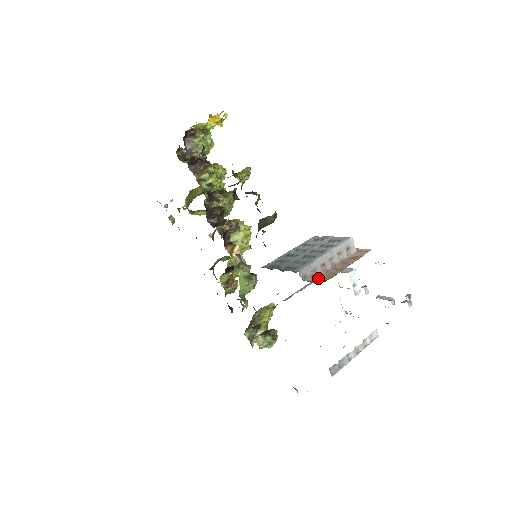
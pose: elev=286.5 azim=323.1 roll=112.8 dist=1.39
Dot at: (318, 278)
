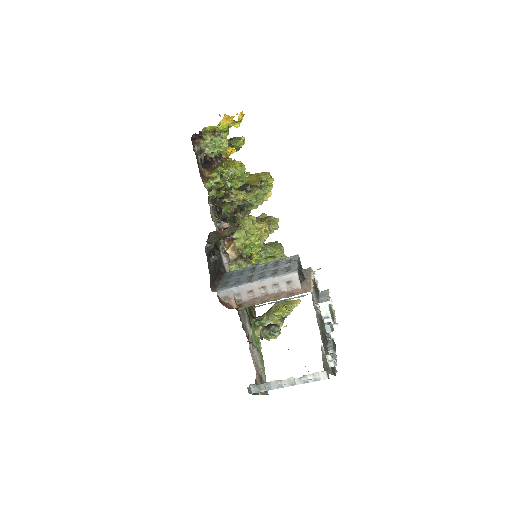
Dot at: (242, 302)
